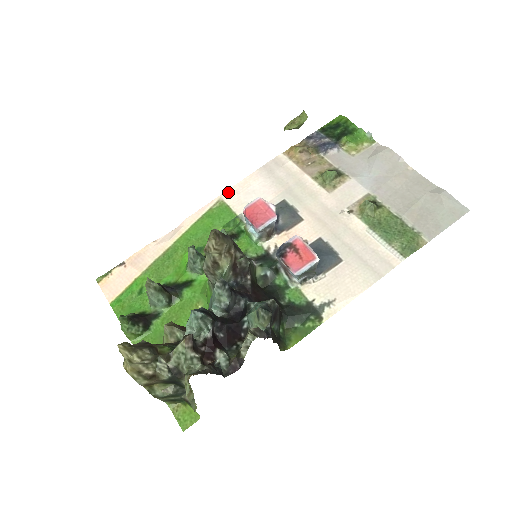
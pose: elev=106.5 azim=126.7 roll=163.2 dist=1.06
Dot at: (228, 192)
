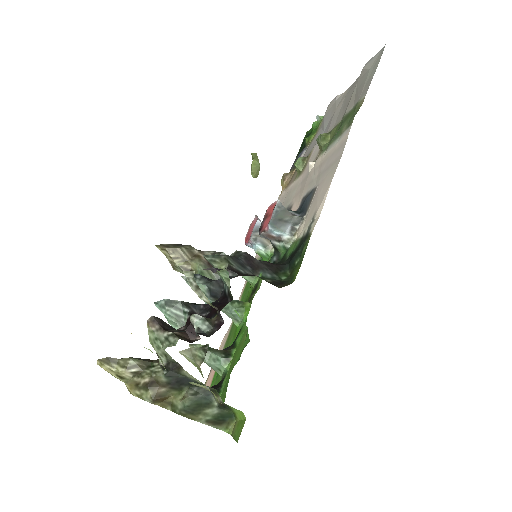
Dot at: (256, 255)
